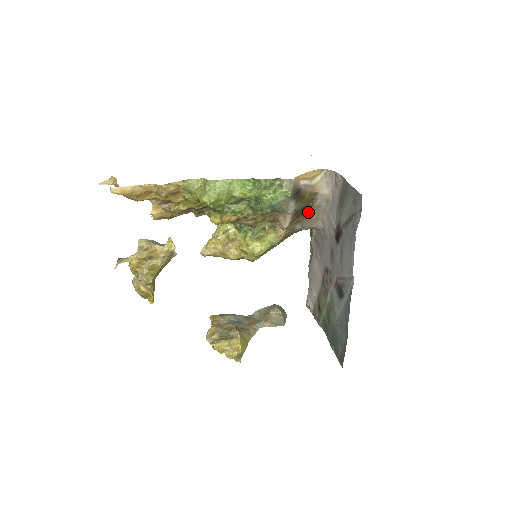
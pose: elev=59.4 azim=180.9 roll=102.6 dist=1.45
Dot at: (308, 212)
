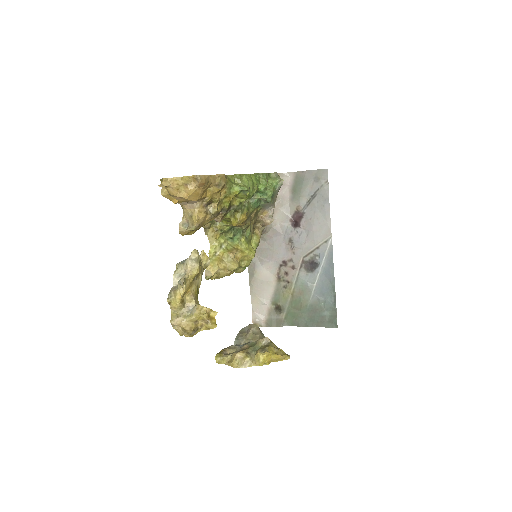
Dot at: occluded
